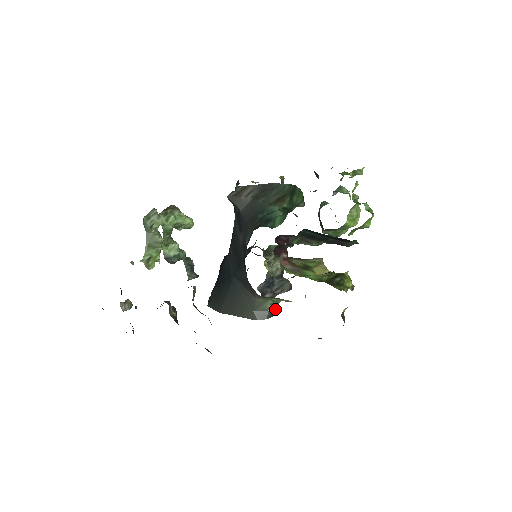
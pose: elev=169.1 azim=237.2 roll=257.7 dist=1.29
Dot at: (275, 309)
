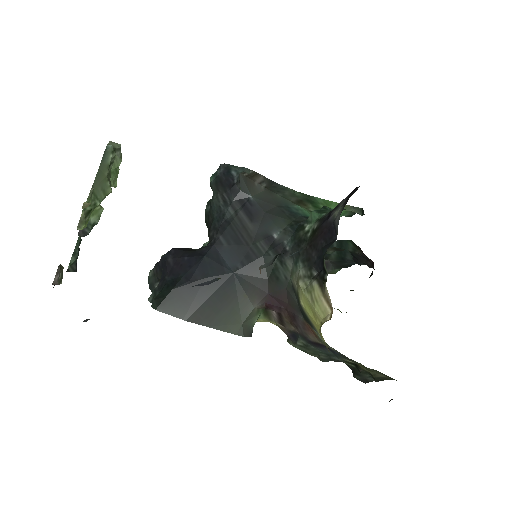
Dot at: occluded
